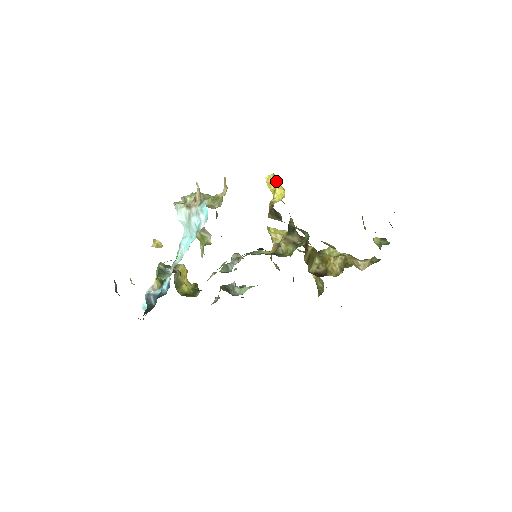
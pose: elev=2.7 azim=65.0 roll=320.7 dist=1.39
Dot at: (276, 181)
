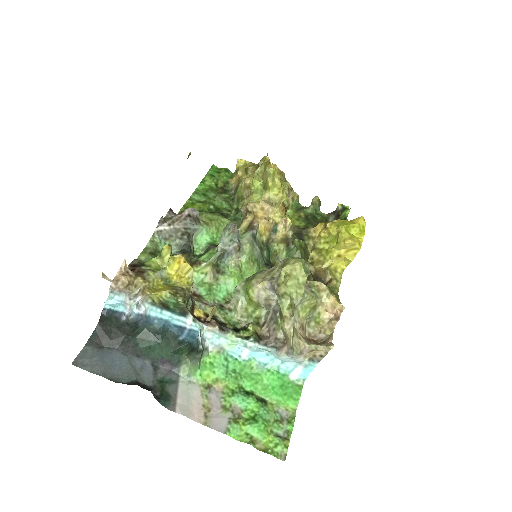
Dot at: (352, 260)
